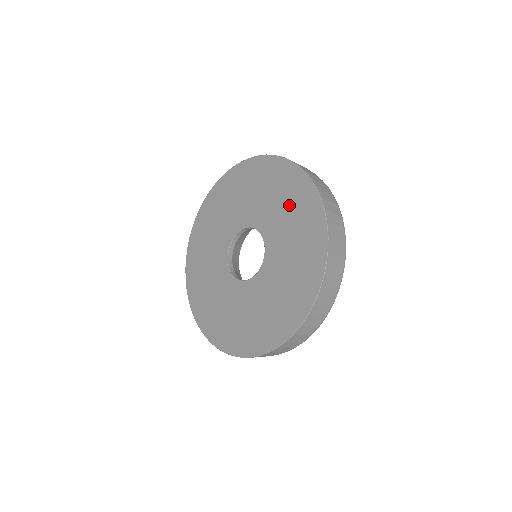
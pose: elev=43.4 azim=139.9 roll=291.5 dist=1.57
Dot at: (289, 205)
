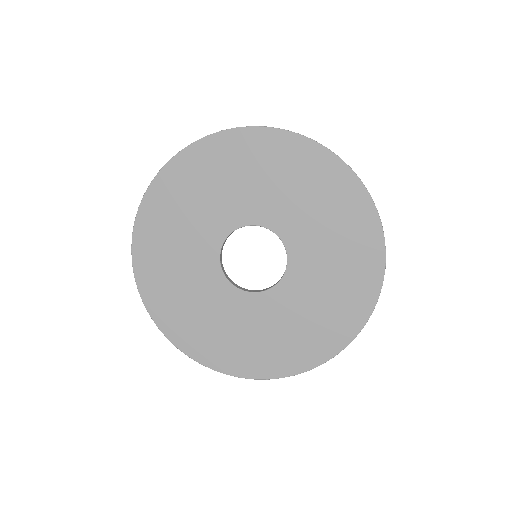
Dot at: (244, 170)
